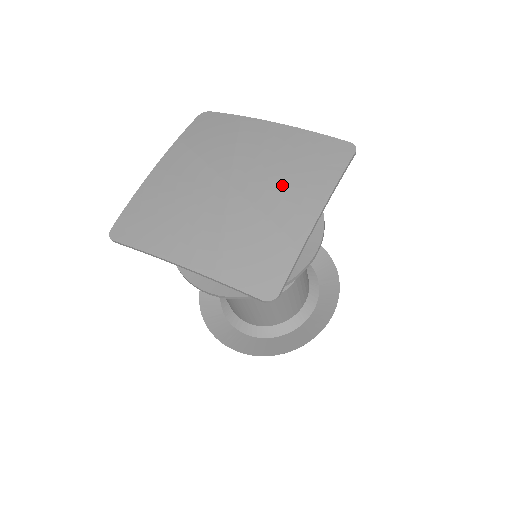
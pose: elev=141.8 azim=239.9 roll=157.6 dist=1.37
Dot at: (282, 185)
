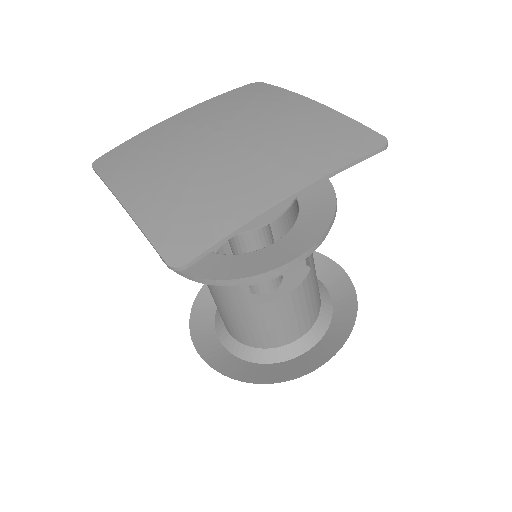
Dot at: (272, 156)
